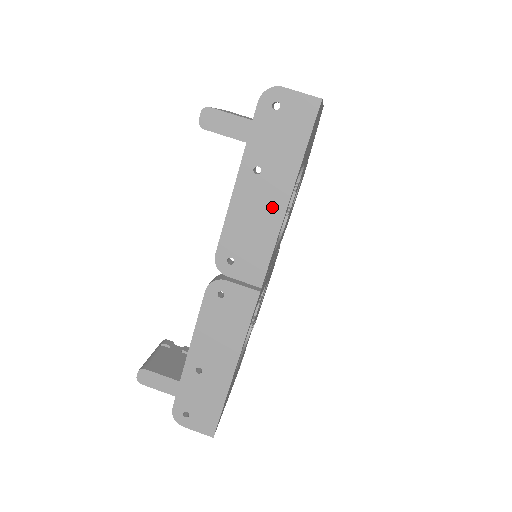
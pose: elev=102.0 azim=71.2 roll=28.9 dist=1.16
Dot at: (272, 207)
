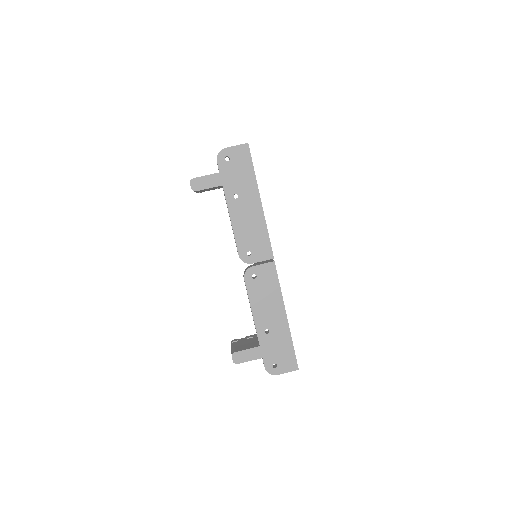
Dot at: (254, 211)
